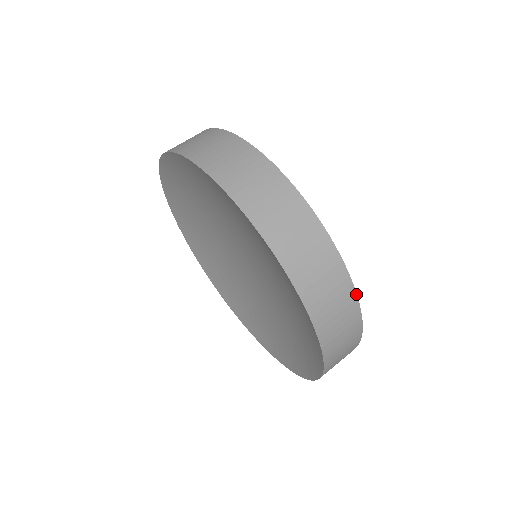
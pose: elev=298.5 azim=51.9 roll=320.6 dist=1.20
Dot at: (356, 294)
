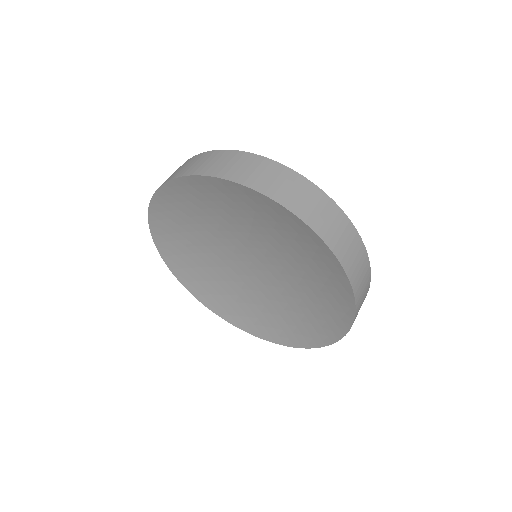
Dot at: (347, 217)
